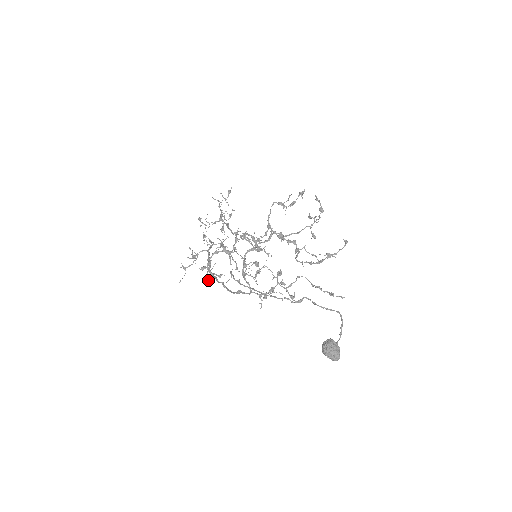
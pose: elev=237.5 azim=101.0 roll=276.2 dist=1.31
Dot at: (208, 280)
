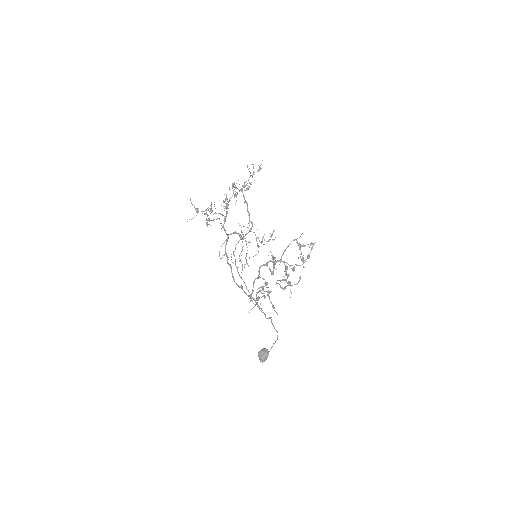
Dot at: occluded
